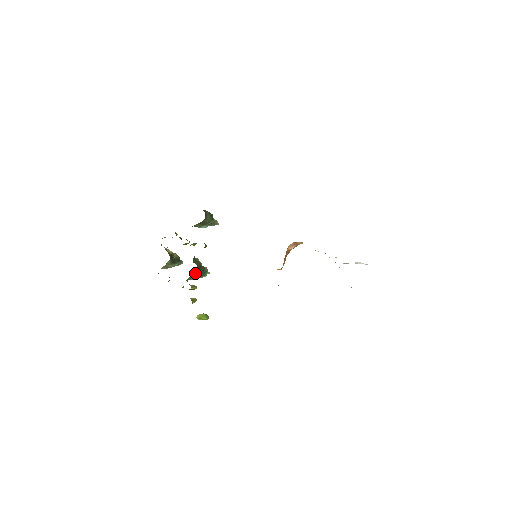
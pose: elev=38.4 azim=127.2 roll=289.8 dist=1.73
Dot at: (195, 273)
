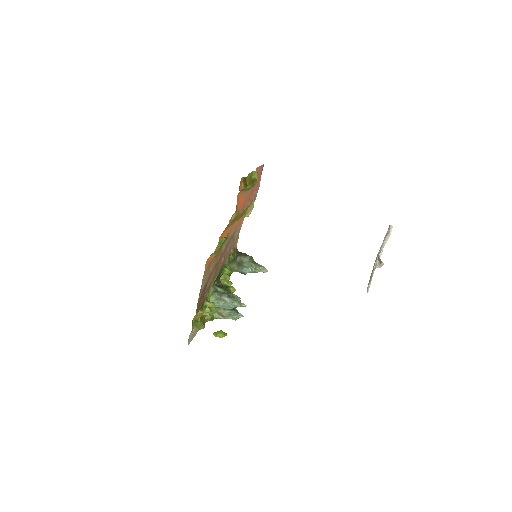
Dot at: (217, 294)
